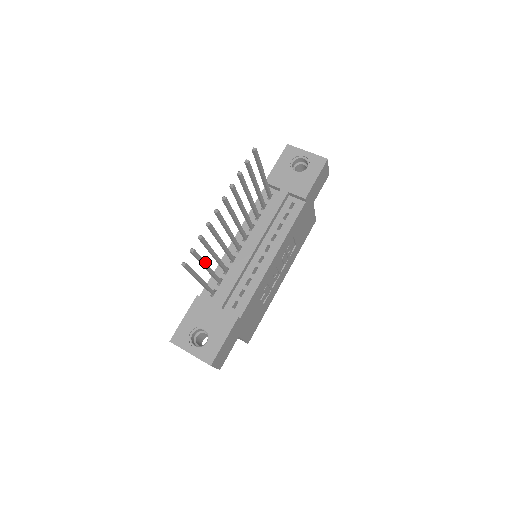
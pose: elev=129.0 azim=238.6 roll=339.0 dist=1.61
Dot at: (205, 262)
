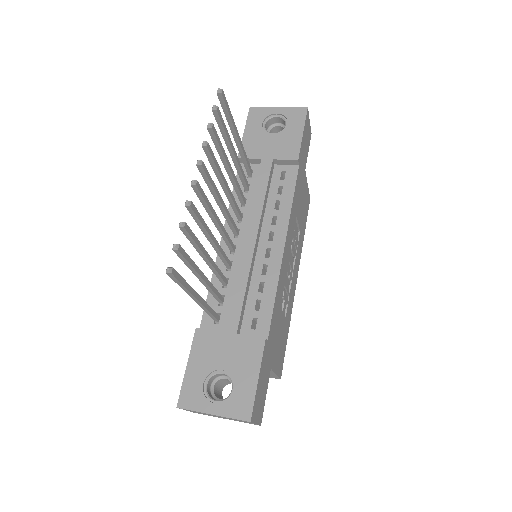
Dot at: (197, 267)
